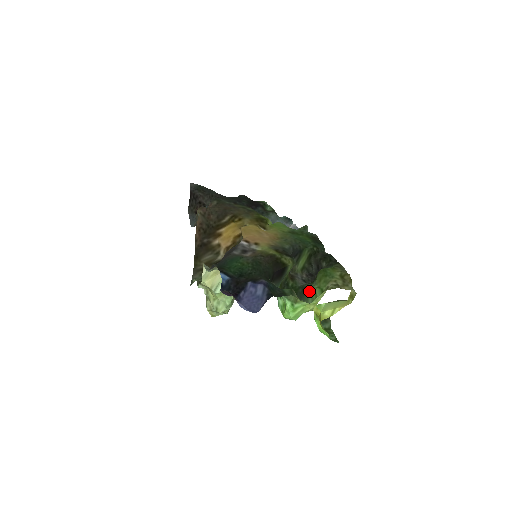
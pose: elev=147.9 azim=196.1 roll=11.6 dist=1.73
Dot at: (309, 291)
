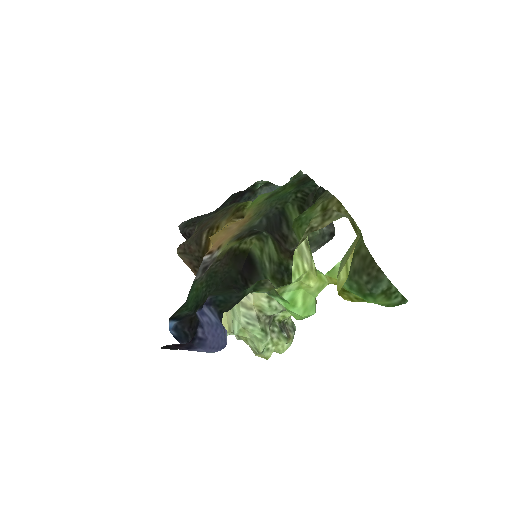
Dot at: occluded
